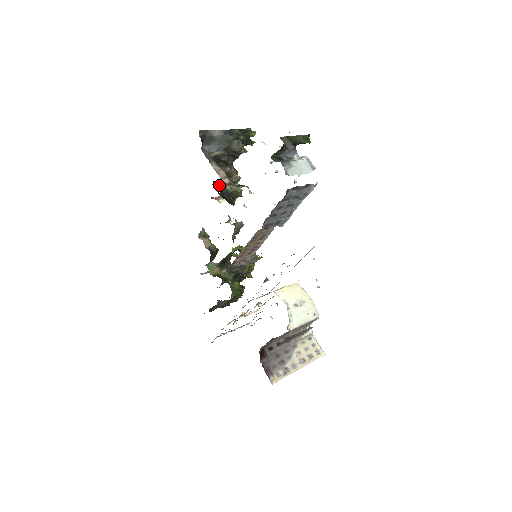
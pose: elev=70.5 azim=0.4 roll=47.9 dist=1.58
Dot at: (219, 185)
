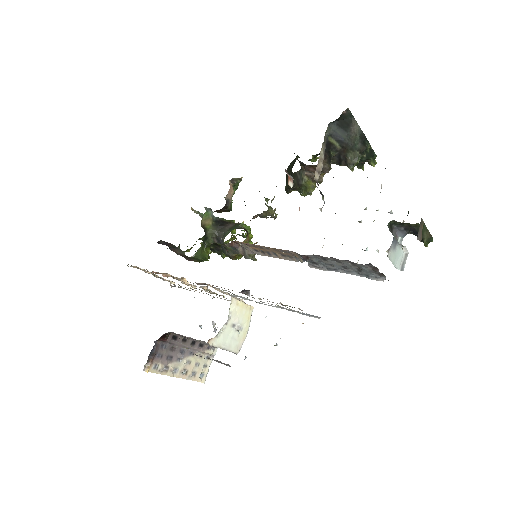
Dot at: (307, 171)
